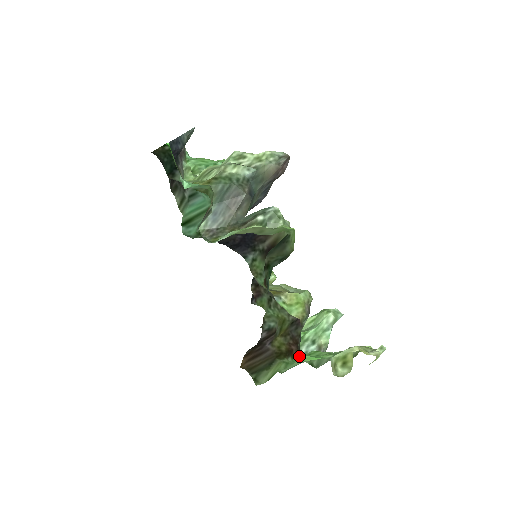
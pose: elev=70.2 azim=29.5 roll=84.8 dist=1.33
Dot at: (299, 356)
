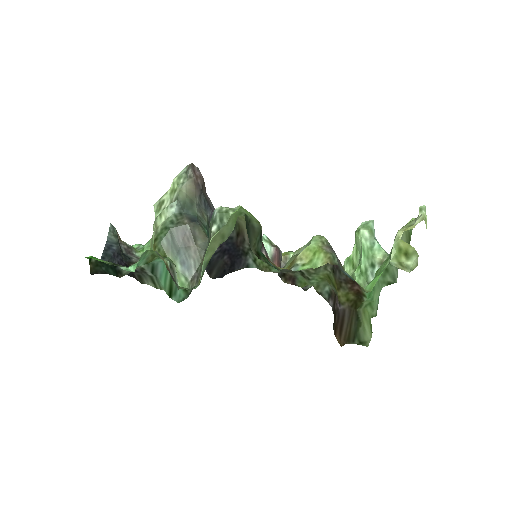
Dot at: (366, 289)
